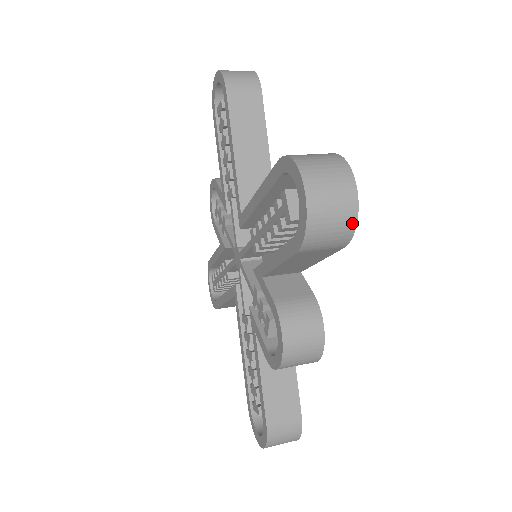
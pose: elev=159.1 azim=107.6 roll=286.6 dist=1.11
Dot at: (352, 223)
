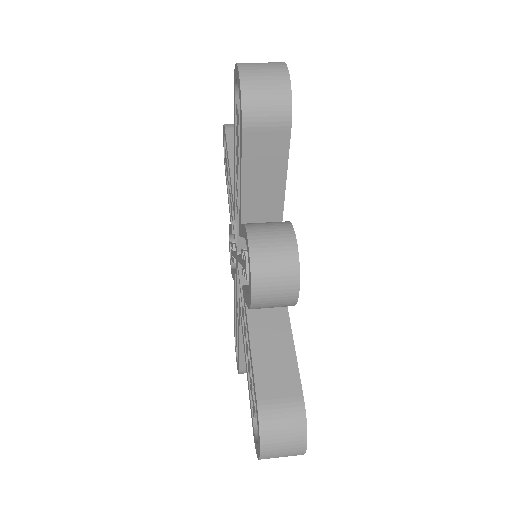
Dot at: (286, 92)
